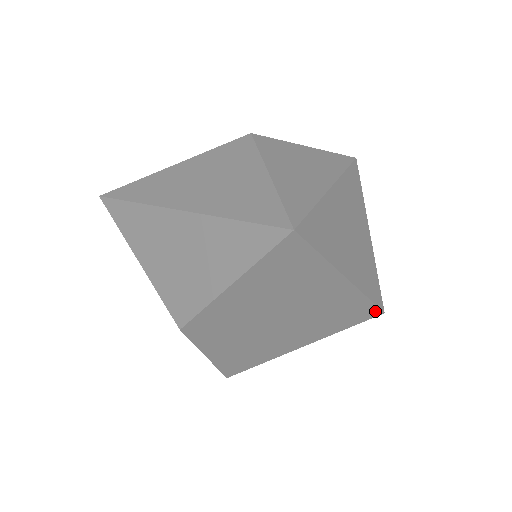
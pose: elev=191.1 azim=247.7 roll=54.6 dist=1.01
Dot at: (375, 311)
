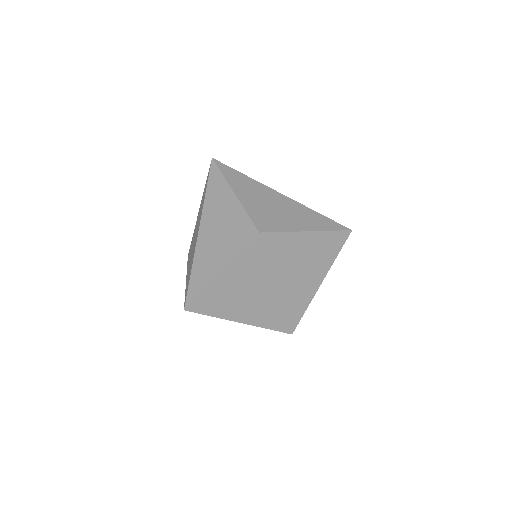
Dot at: (293, 327)
